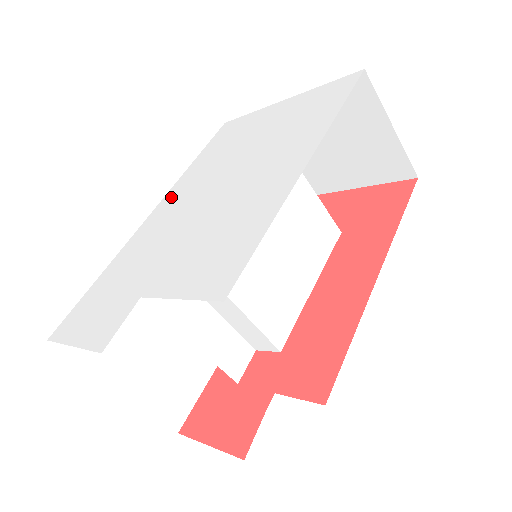
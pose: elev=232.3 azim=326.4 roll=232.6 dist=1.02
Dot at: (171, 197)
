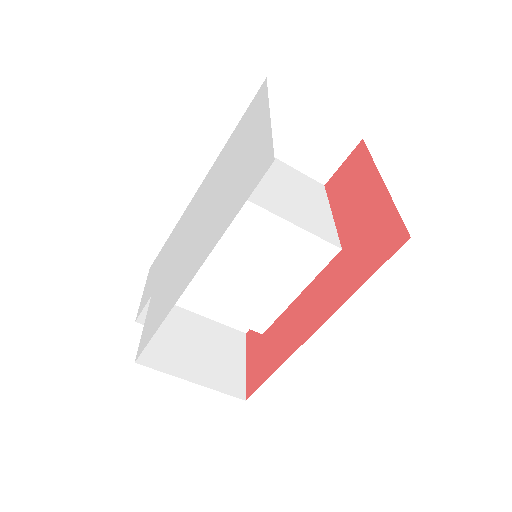
Dot at: (206, 181)
